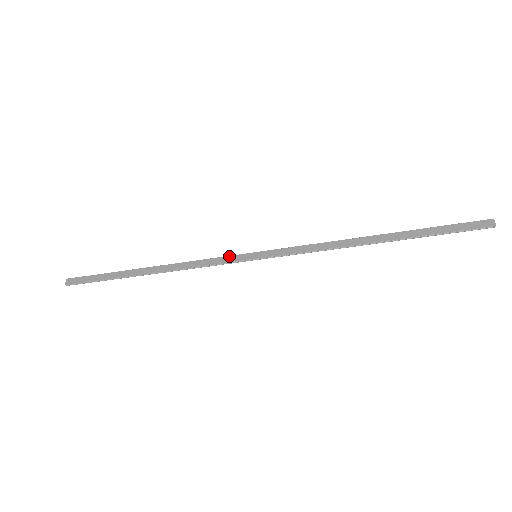
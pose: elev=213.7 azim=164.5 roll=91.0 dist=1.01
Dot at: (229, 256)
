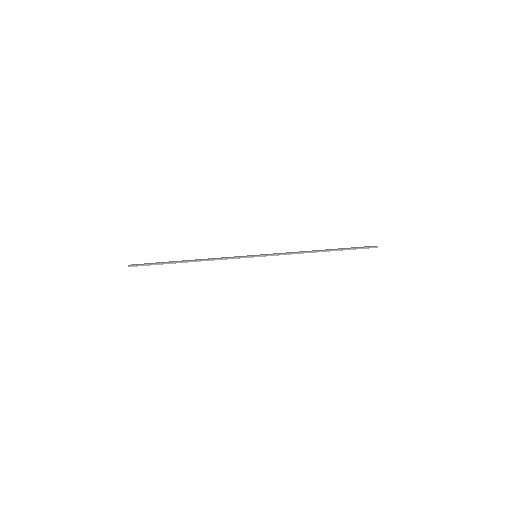
Dot at: (240, 256)
